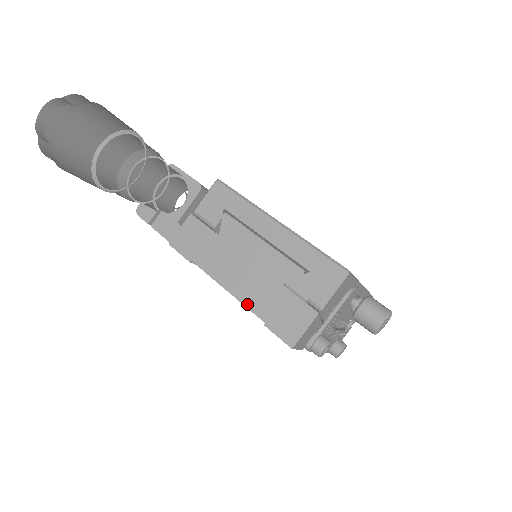
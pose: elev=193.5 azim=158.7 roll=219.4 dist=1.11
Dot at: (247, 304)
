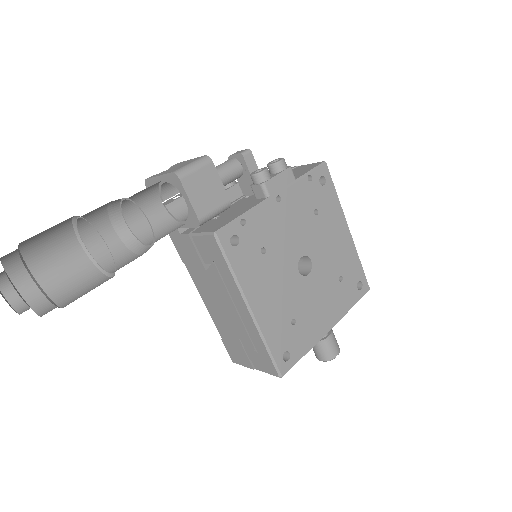
Dot at: (214, 322)
